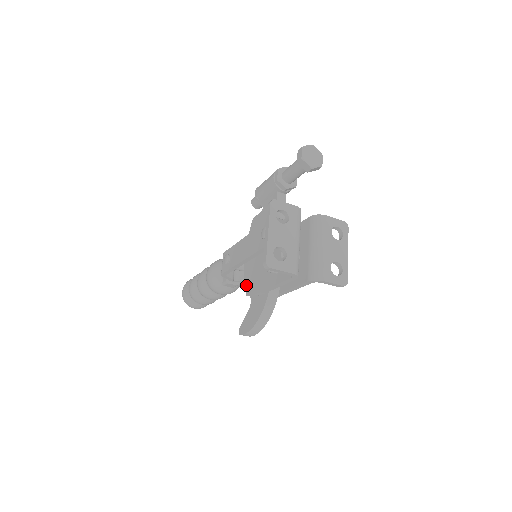
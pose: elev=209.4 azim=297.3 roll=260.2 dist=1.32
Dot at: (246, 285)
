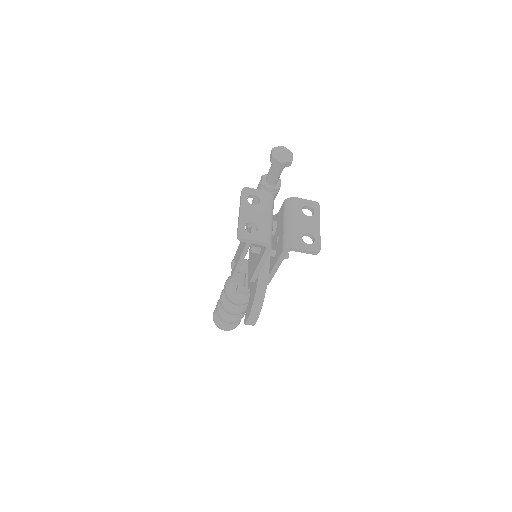
Dot at: (248, 281)
